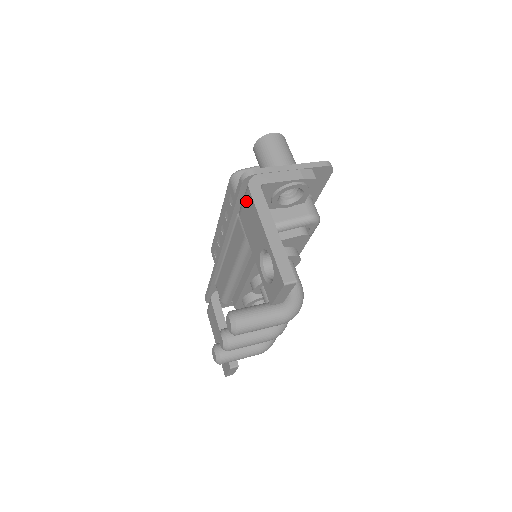
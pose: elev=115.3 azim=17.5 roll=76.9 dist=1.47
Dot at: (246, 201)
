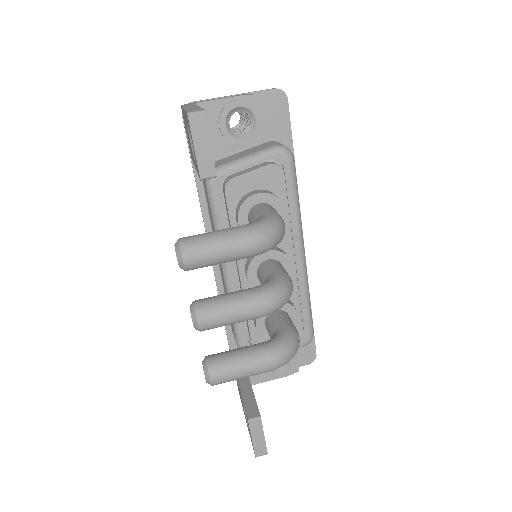
Dot at: occluded
